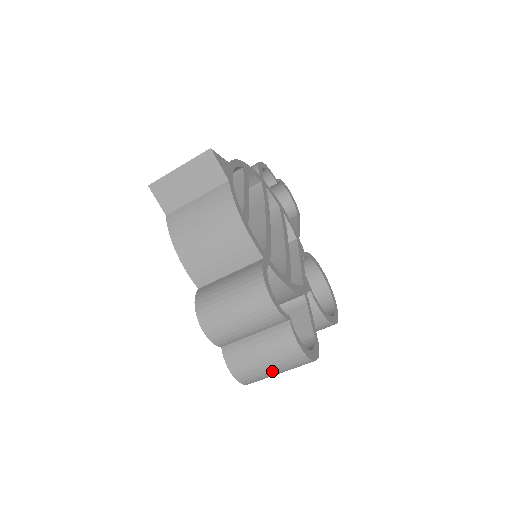
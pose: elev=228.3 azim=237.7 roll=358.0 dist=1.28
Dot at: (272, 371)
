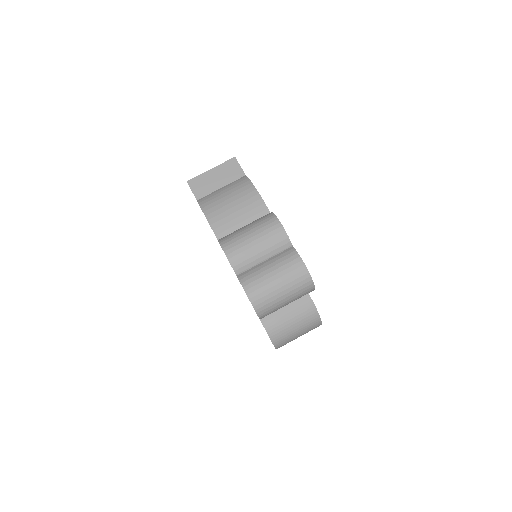
Dot at: (279, 289)
